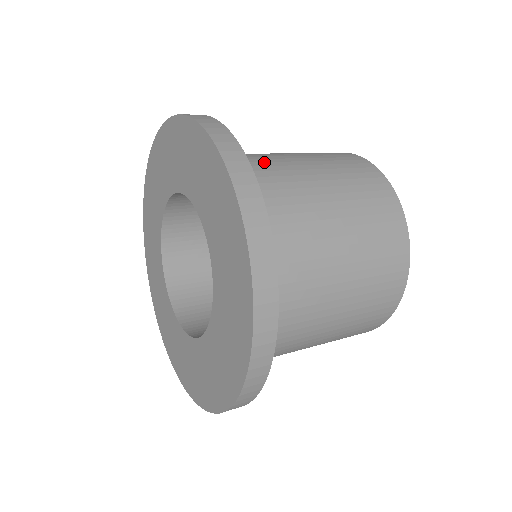
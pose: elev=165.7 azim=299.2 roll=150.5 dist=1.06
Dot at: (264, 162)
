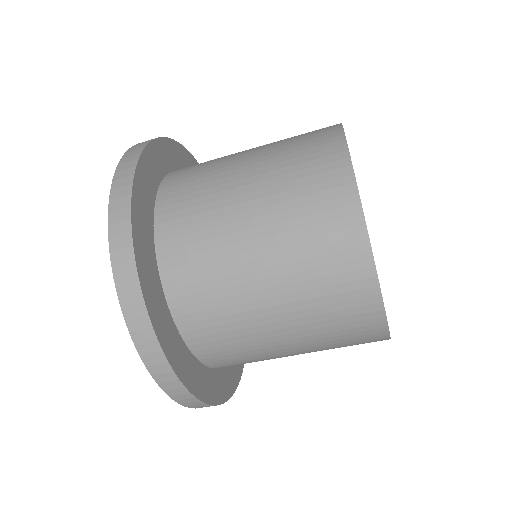
Dot at: occluded
